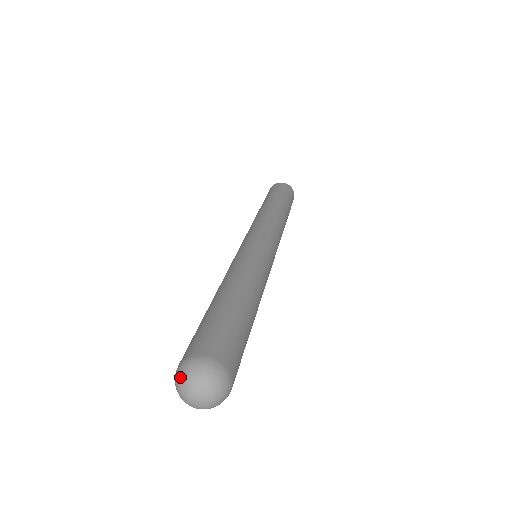
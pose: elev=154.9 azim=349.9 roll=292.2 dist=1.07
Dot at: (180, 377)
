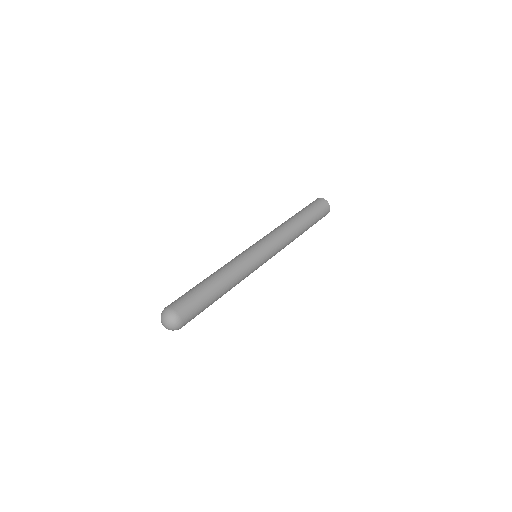
Dot at: occluded
